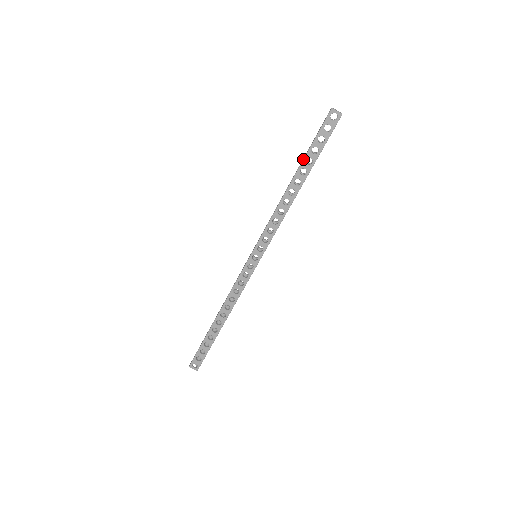
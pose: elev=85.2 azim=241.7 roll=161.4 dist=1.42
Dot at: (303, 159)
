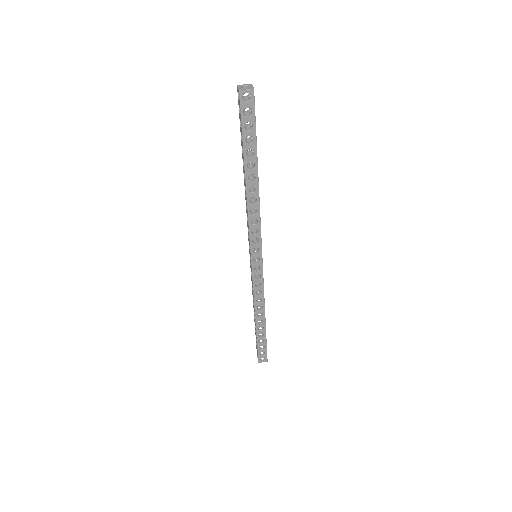
Dot at: (243, 155)
